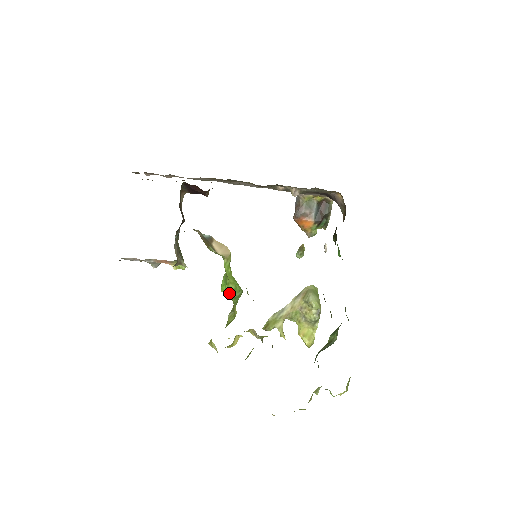
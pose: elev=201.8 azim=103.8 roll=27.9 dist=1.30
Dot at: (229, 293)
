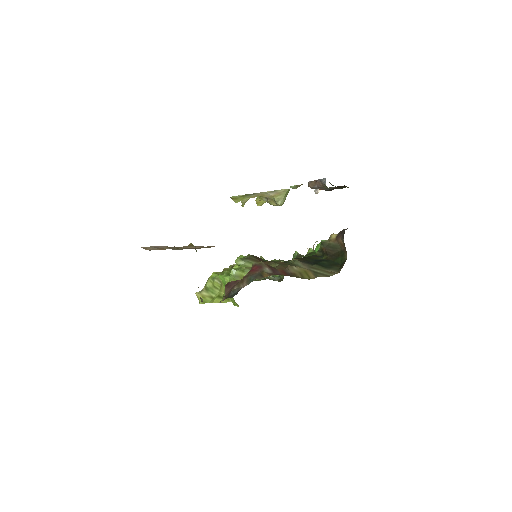
Dot at: (224, 289)
